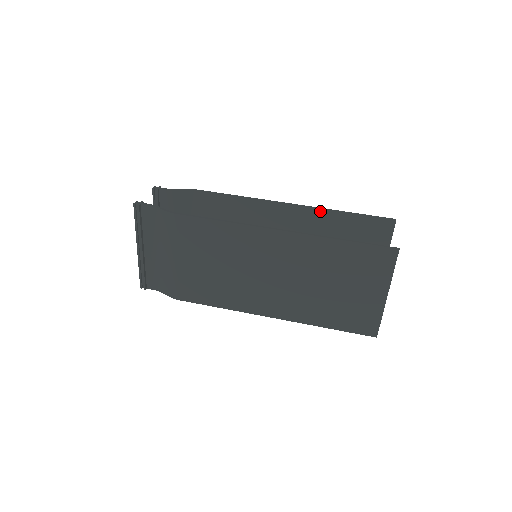
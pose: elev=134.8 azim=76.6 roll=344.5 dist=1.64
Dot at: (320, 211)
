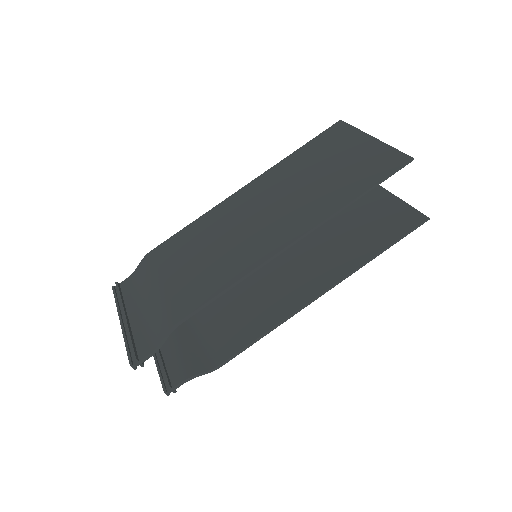
Dot at: (328, 218)
